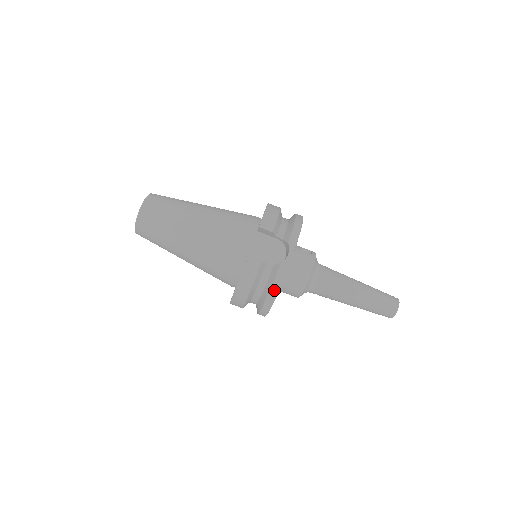
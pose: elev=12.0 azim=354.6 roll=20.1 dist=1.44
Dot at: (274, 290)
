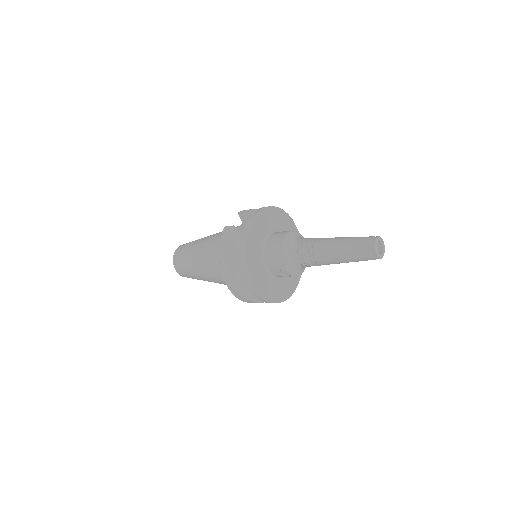
Dot at: (242, 242)
